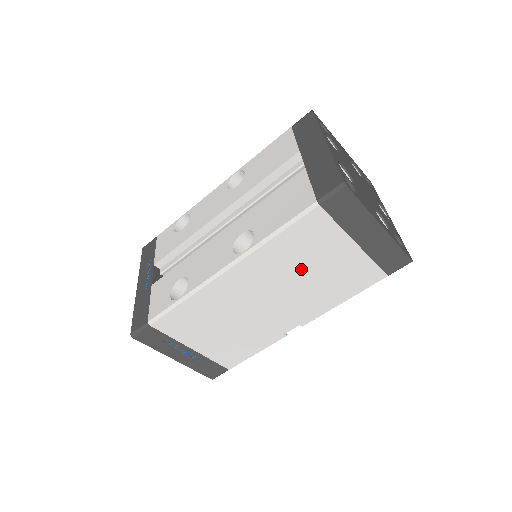
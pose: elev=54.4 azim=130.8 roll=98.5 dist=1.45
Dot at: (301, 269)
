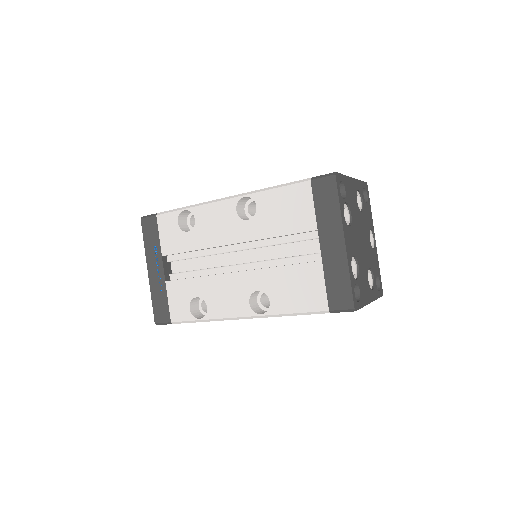
Dot at: occluded
